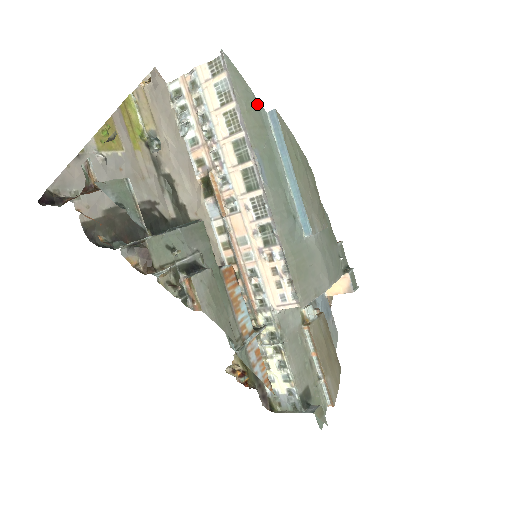
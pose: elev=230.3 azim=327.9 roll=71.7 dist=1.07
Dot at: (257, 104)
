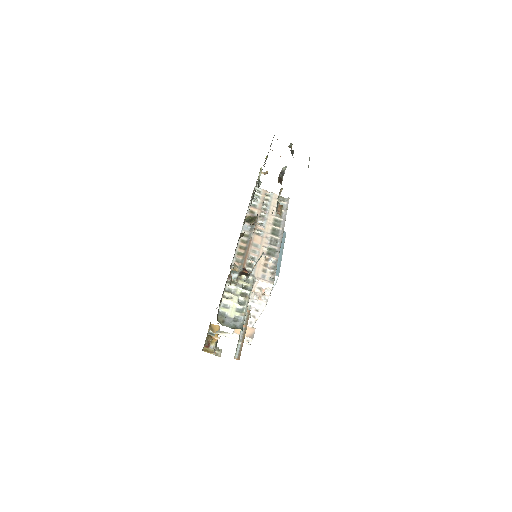
Dot at: occluded
